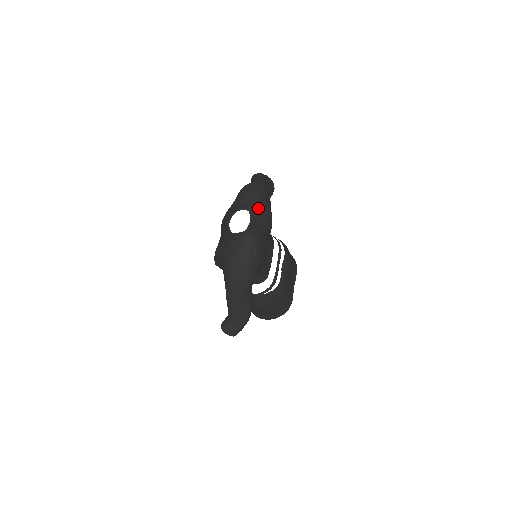
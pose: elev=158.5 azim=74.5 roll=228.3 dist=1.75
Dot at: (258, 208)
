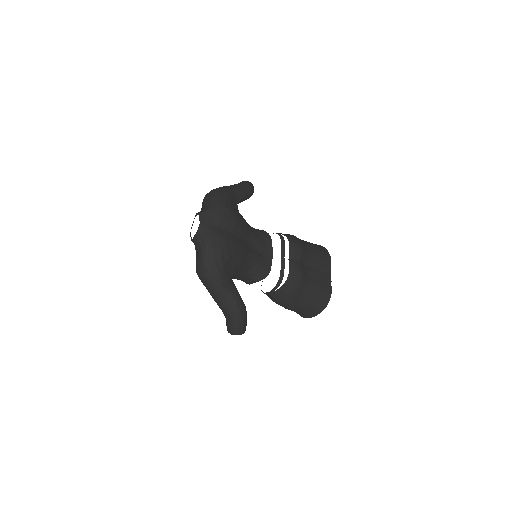
Dot at: (208, 209)
